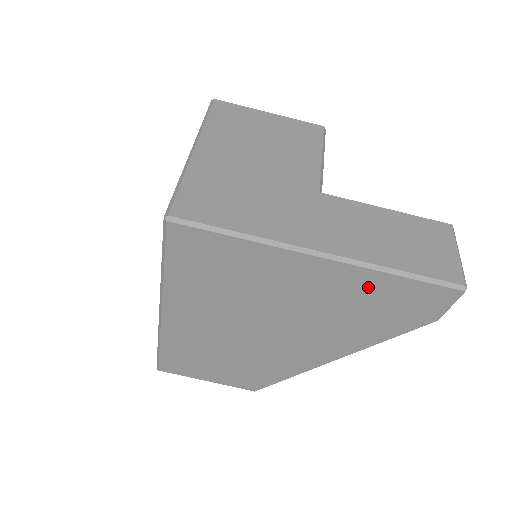
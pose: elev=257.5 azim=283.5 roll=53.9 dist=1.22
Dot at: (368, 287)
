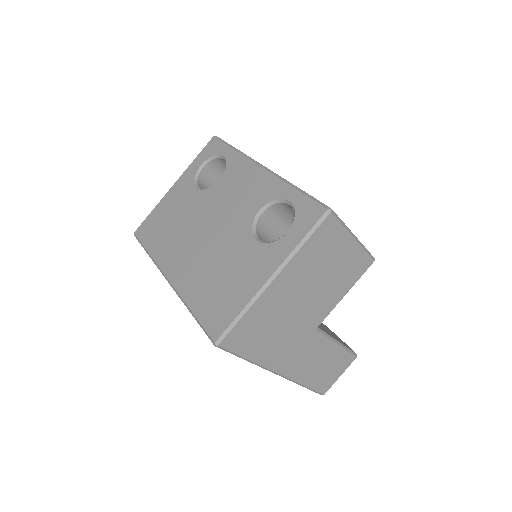
Dot at: occluded
